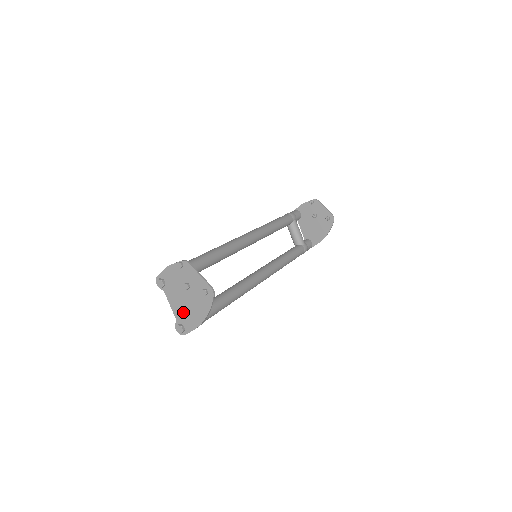
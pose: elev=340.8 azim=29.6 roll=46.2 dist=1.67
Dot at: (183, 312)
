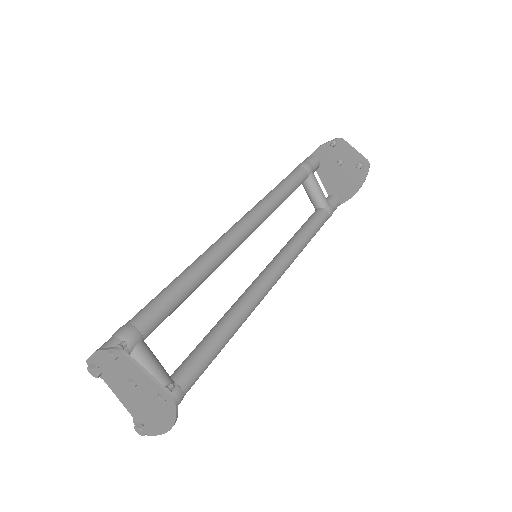
Dot at: (138, 411)
